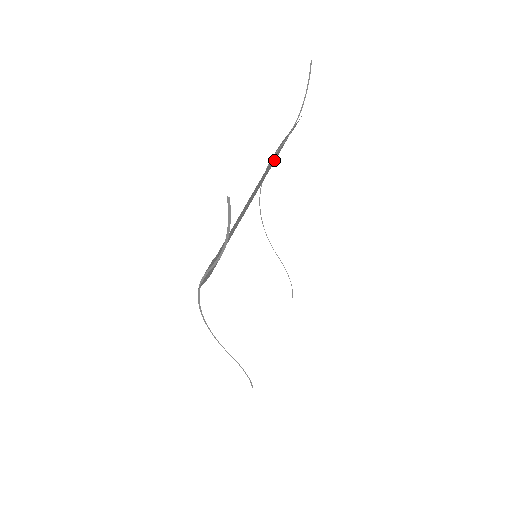
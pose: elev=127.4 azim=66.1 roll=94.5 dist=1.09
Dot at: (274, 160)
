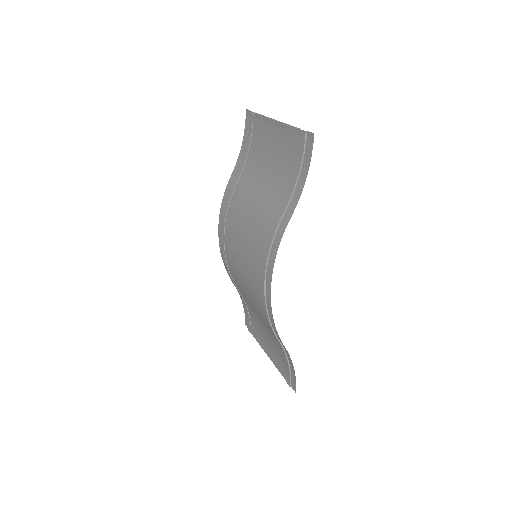
Dot at: (249, 178)
